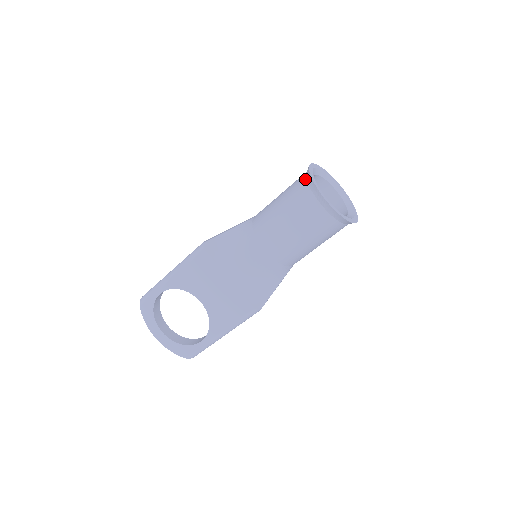
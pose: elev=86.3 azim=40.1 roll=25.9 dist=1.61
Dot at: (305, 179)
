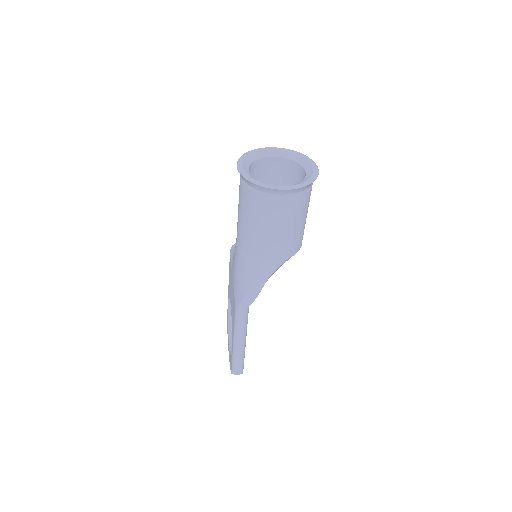
Dot at: occluded
